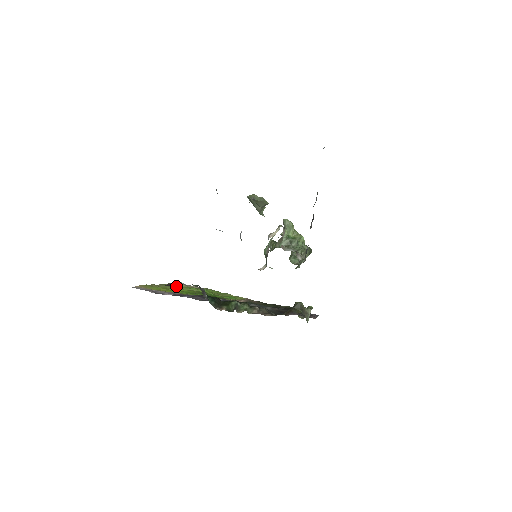
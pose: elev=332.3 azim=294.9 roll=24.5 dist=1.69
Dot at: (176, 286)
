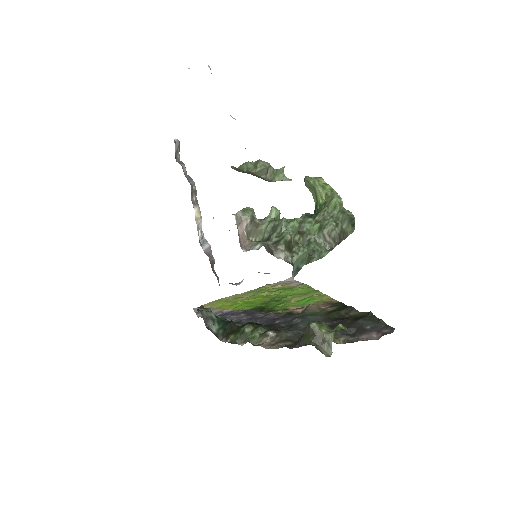
Dot at: (198, 311)
